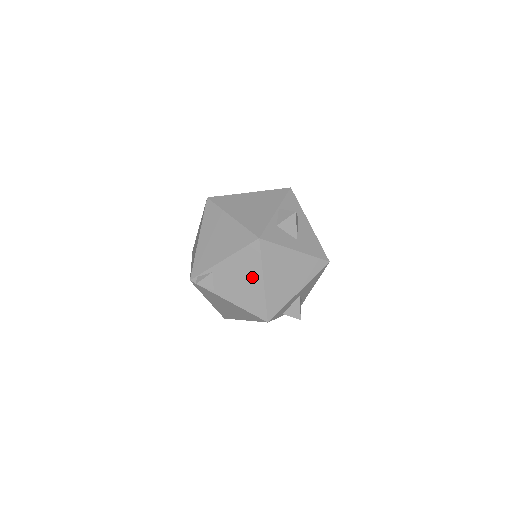
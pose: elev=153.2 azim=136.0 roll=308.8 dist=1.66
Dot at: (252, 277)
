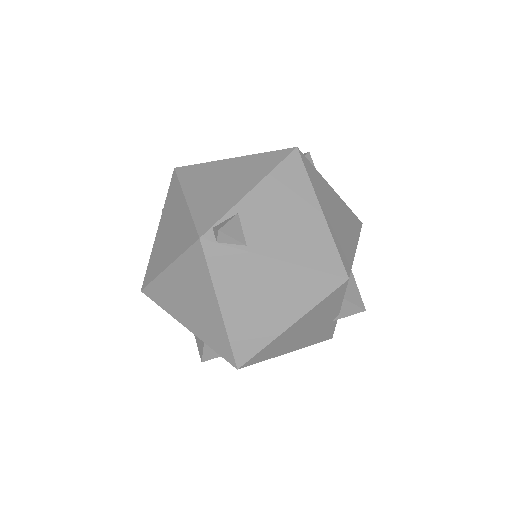
Dot at: (303, 207)
